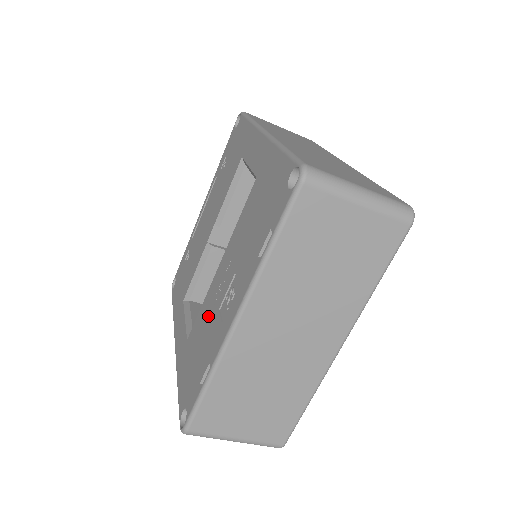
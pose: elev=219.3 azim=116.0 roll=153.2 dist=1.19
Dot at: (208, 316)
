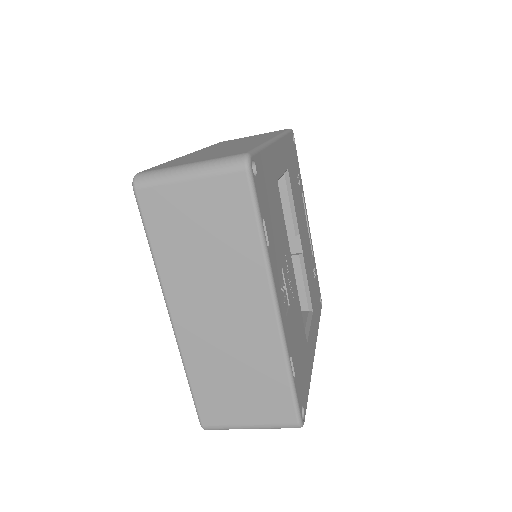
Dot at: occluded
